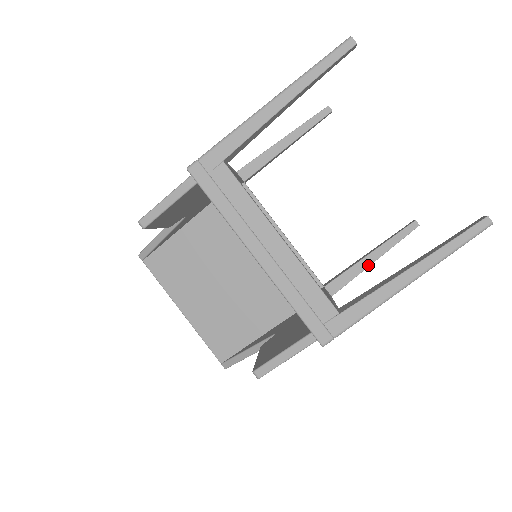
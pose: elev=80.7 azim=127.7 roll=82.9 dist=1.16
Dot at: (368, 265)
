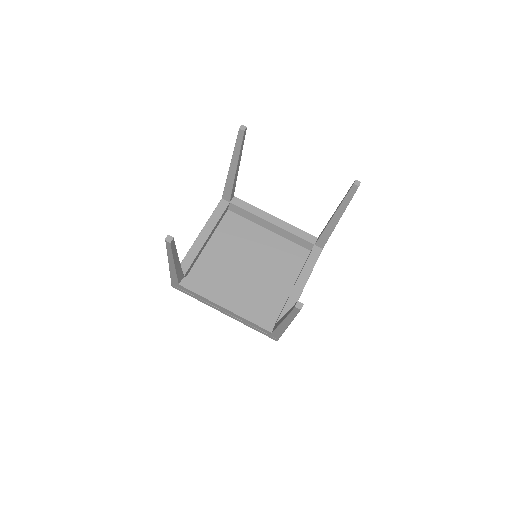
Dot at: (335, 225)
